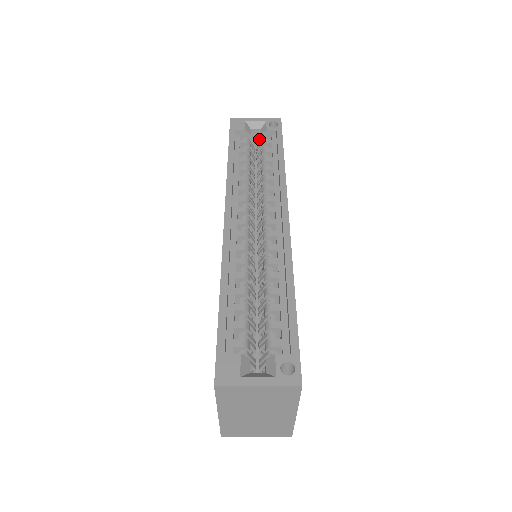
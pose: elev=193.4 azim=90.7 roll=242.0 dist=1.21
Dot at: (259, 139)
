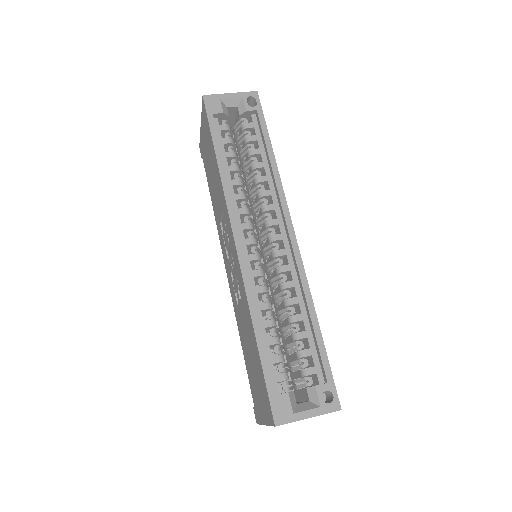
Dot at: (234, 114)
